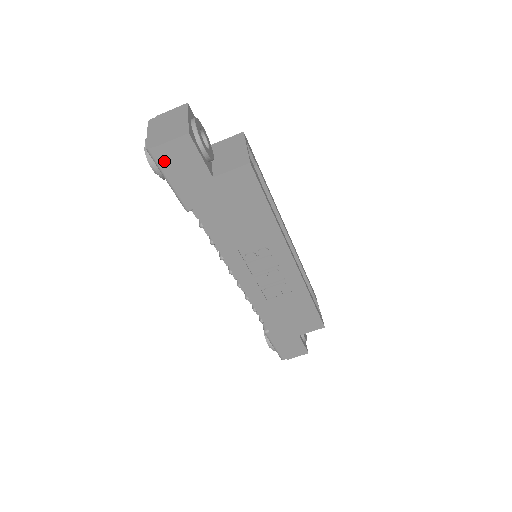
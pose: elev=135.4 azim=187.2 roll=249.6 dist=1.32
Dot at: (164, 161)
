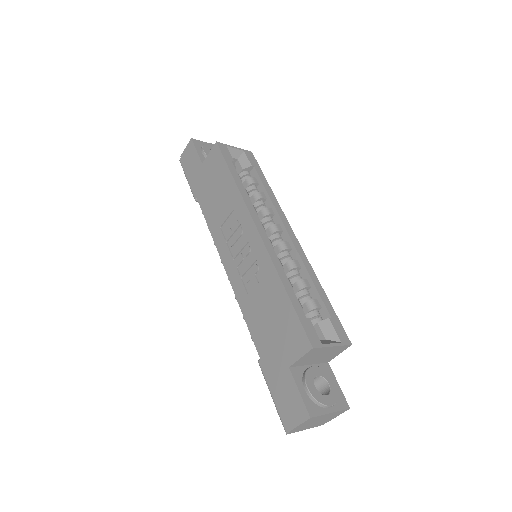
Dot at: (184, 164)
